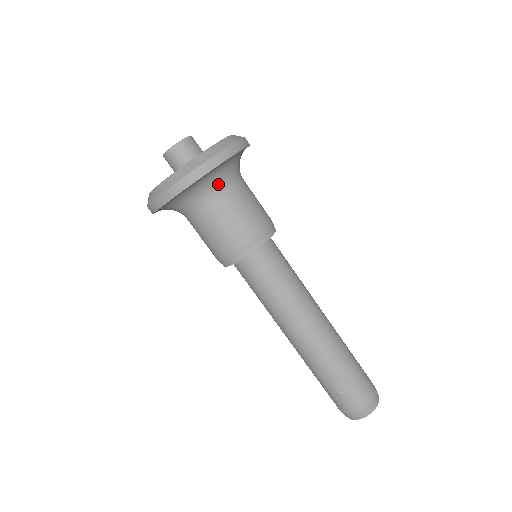
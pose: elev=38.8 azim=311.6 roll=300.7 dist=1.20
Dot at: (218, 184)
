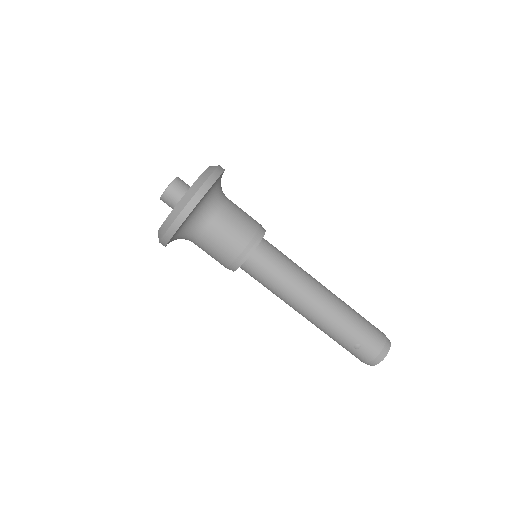
Dot at: (210, 207)
